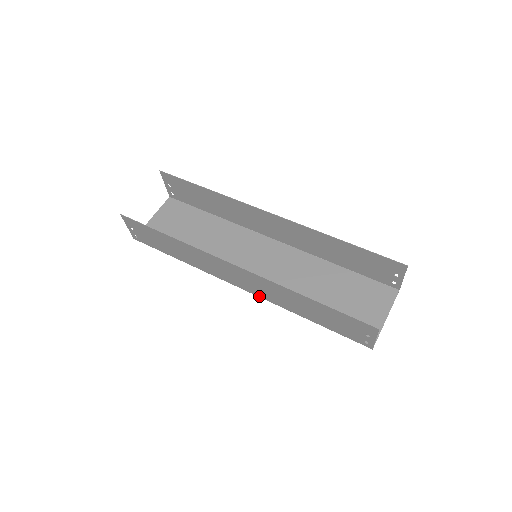
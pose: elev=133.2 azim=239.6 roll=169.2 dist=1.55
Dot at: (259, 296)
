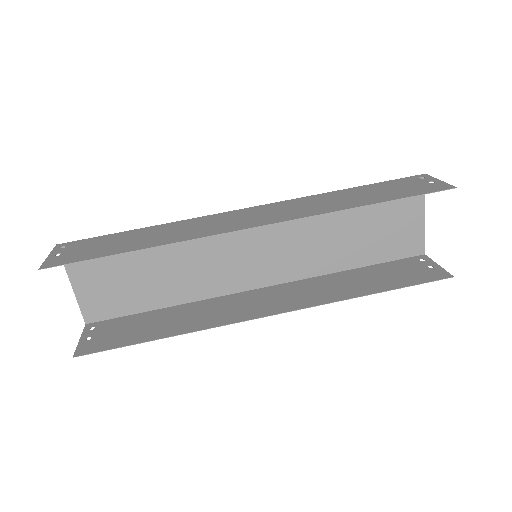
Dot at: (287, 284)
